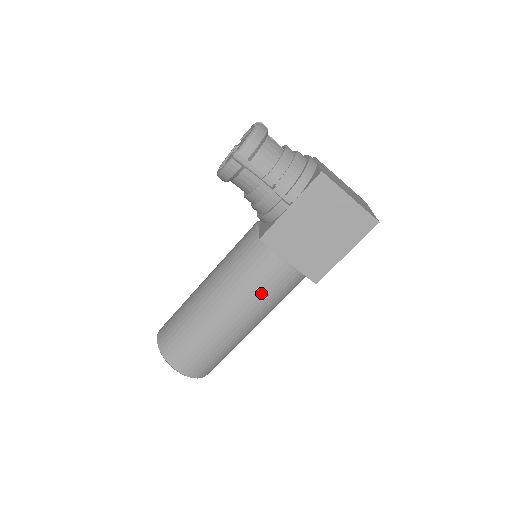
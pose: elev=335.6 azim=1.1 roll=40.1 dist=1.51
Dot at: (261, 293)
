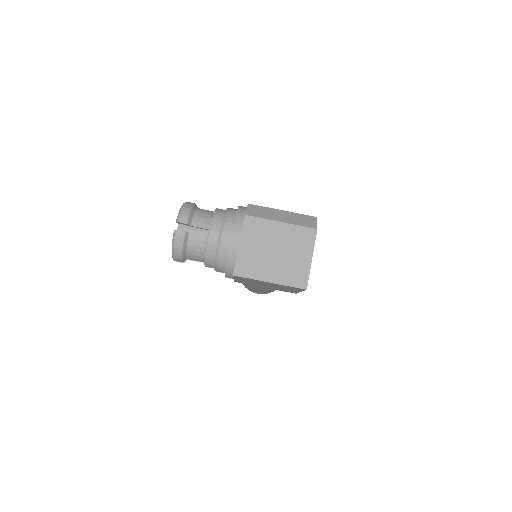
Dot at: (265, 289)
